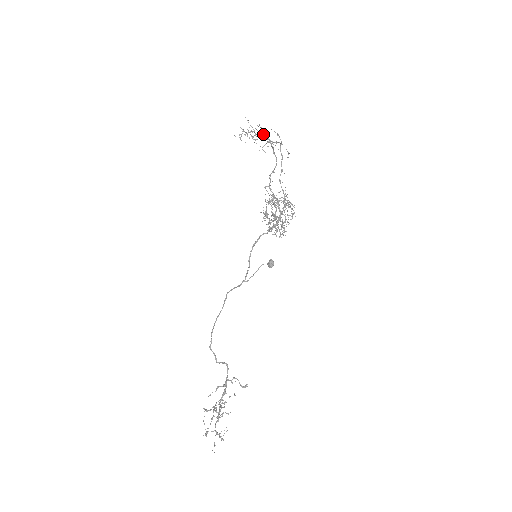
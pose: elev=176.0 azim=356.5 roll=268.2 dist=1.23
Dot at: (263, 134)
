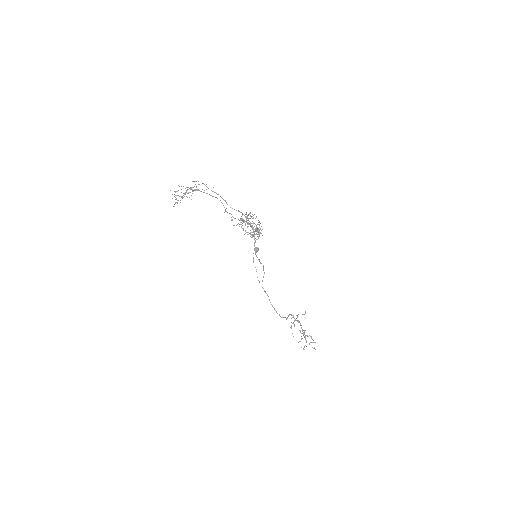
Dot at: occluded
